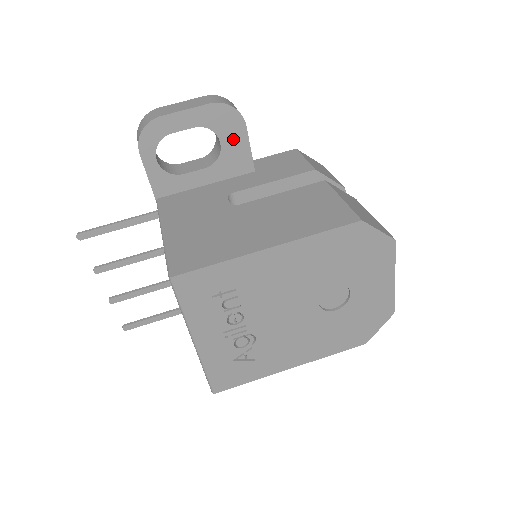
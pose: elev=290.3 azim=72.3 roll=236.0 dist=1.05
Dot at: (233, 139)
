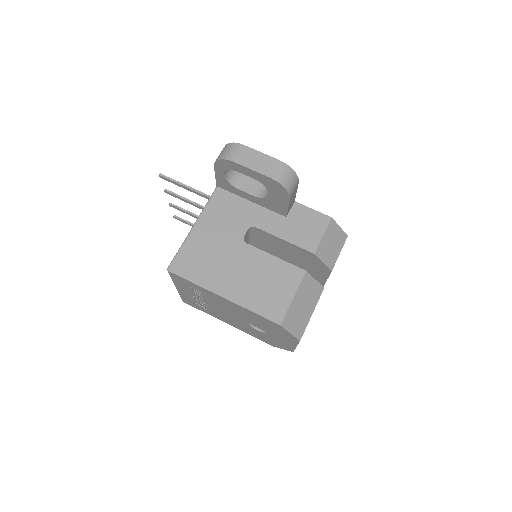
Dot at: (278, 198)
